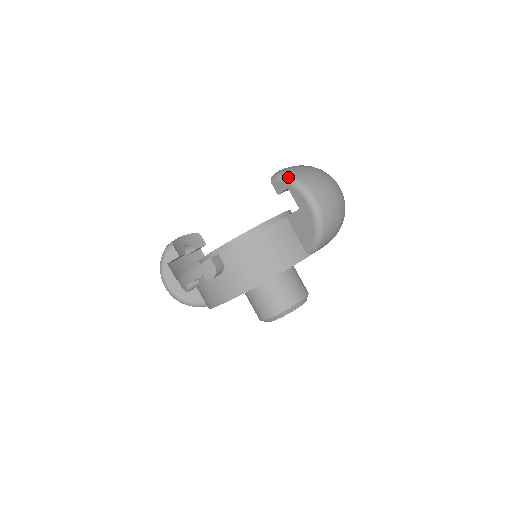
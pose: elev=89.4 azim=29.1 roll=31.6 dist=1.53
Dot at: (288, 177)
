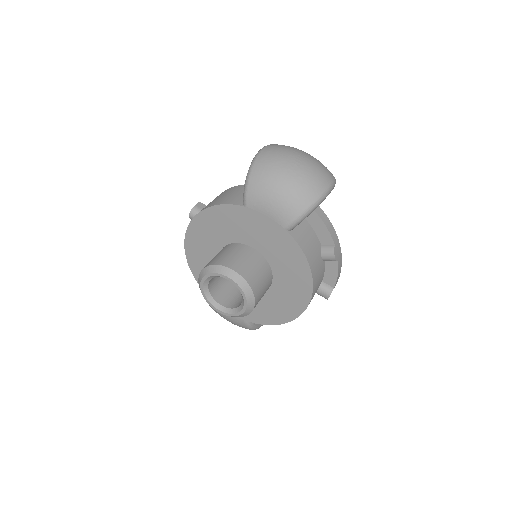
Dot at: occluded
